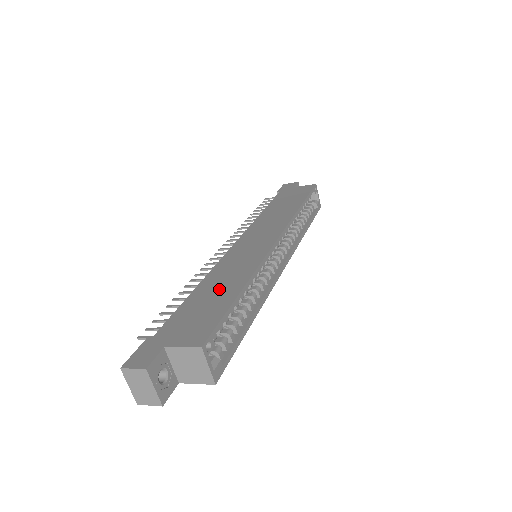
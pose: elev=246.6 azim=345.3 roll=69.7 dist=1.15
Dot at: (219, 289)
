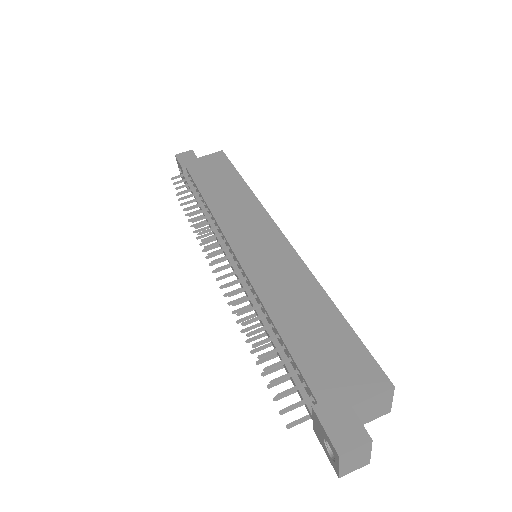
Dot at: (307, 314)
